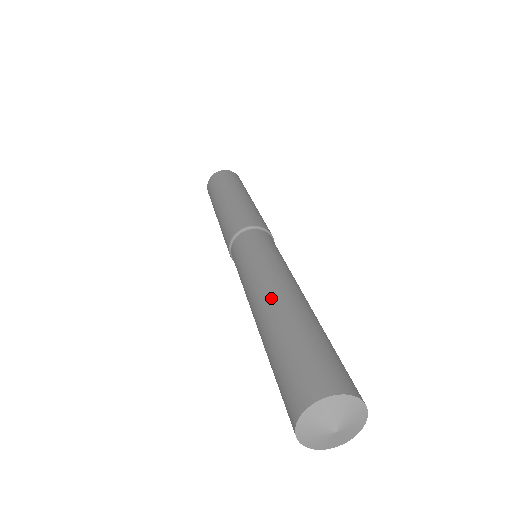
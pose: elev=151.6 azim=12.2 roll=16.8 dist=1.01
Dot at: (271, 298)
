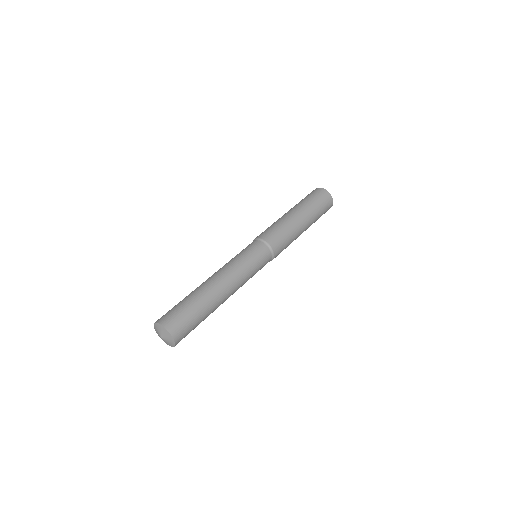
Dot at: (215, 284)
